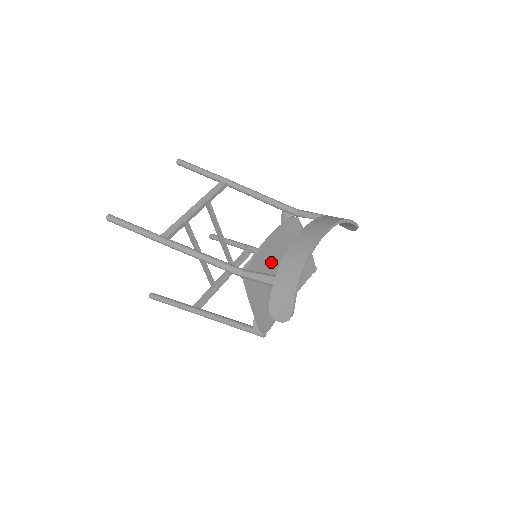
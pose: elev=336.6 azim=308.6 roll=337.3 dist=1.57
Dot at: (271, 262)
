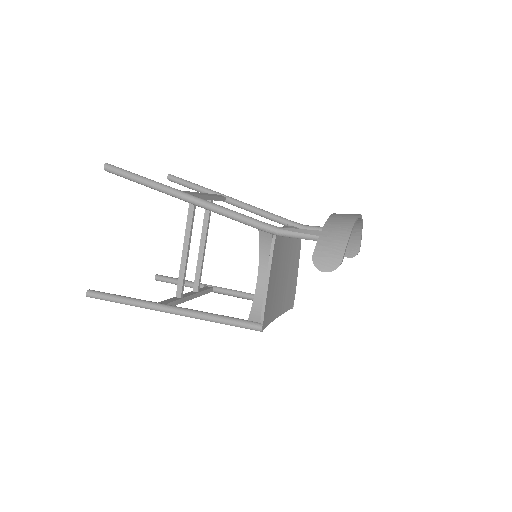
Dot at: (283, 252)
